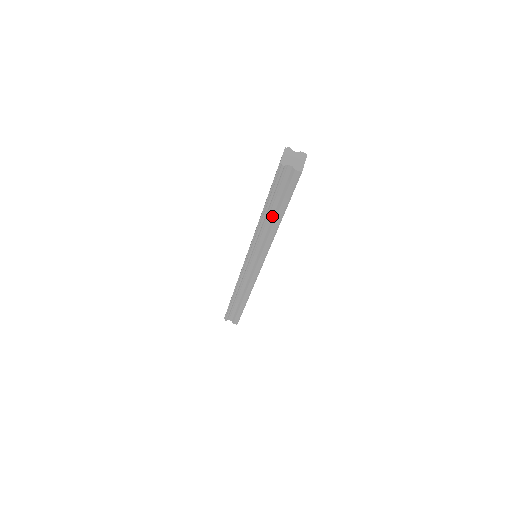
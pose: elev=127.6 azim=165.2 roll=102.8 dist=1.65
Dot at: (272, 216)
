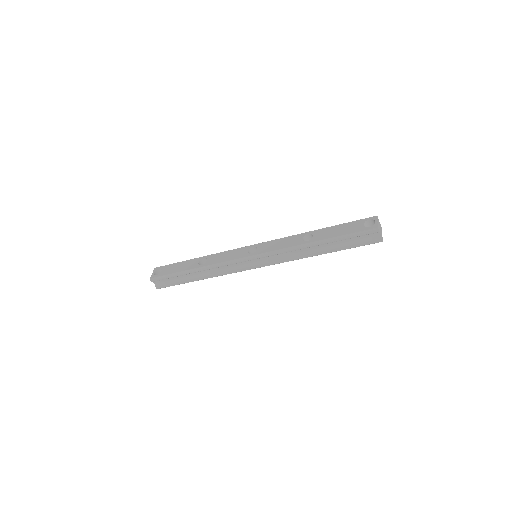
Dot at: (320, 247)
